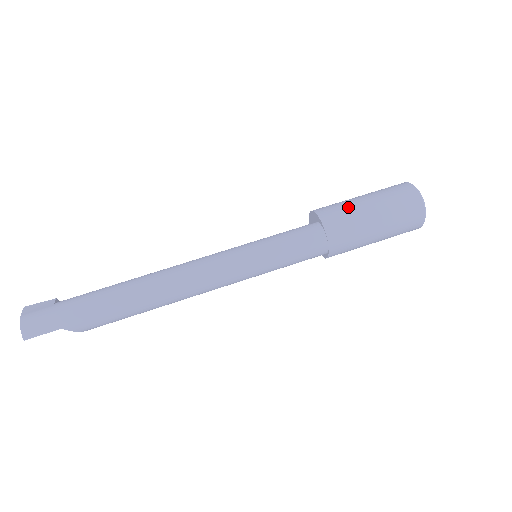
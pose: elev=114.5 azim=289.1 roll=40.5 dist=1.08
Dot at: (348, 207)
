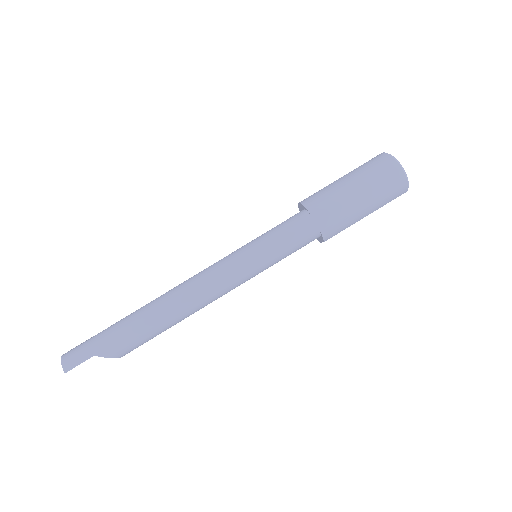
Dot at: (326, 188)
